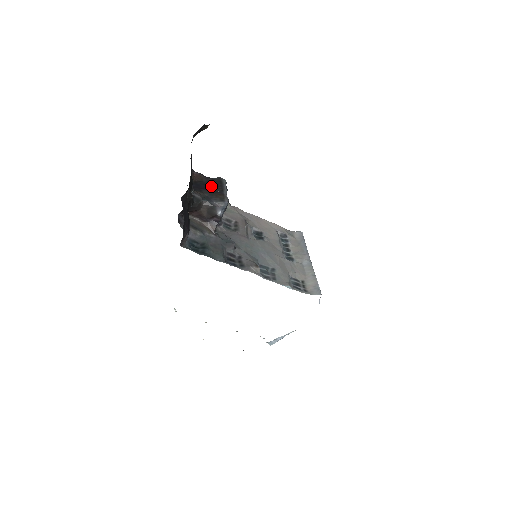
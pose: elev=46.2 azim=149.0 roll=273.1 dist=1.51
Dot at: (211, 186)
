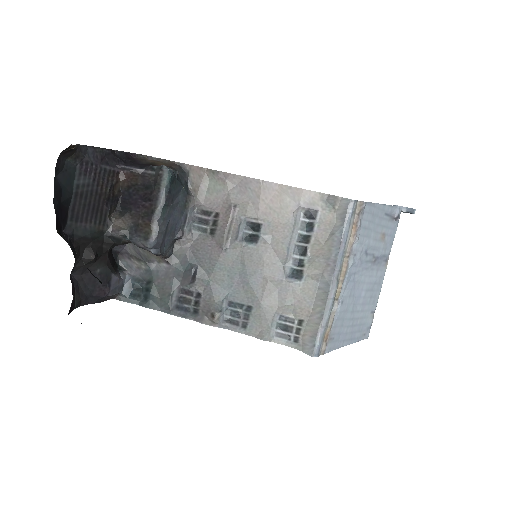
Dot at: (144, 198)
